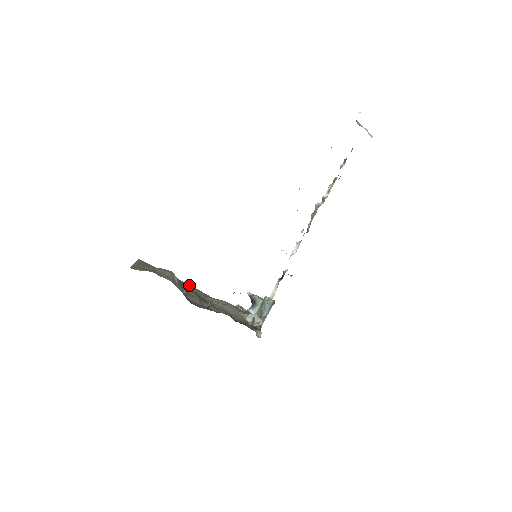
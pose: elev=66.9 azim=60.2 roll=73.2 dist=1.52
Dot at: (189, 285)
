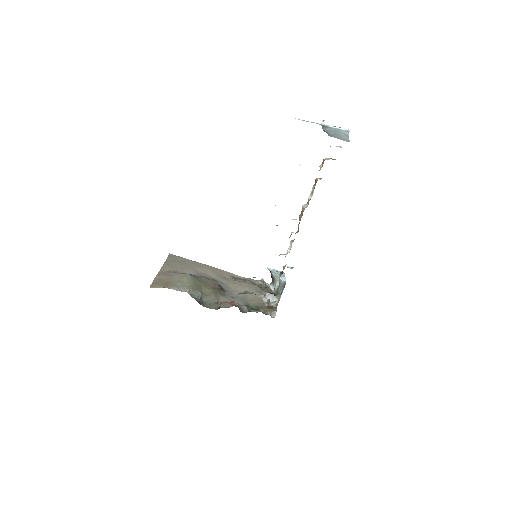
Dot at: (215, 269)
